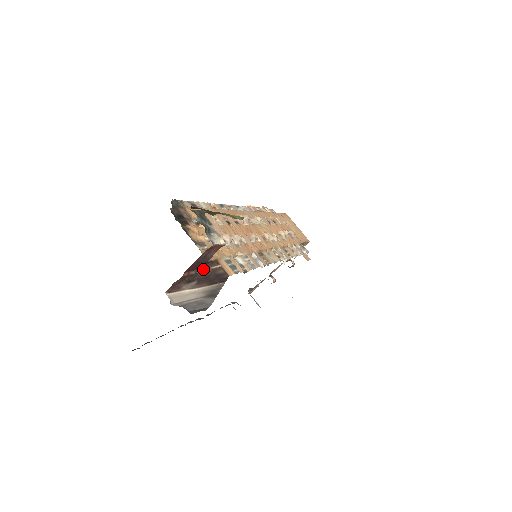
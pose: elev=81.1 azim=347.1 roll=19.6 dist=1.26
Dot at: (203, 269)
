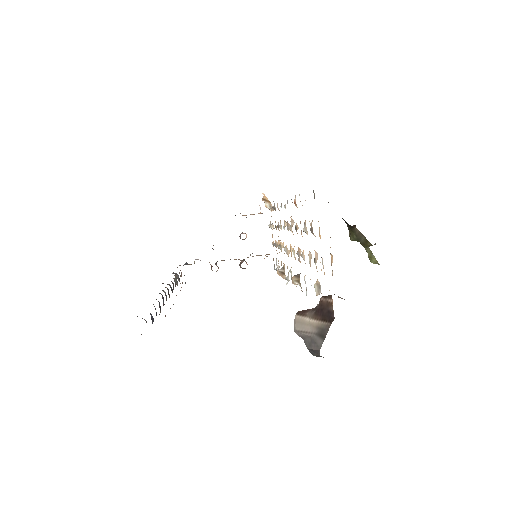
Dot at: (322, 297)
